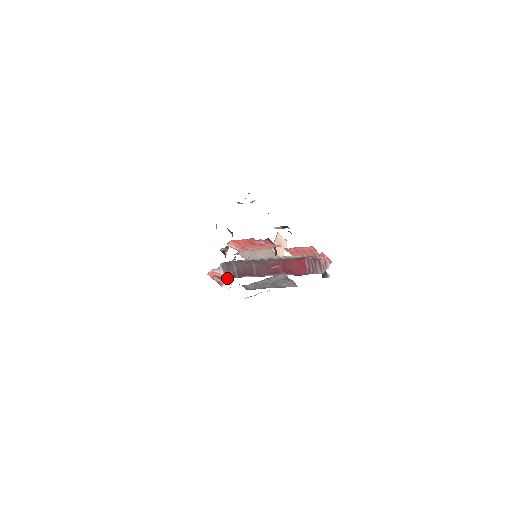
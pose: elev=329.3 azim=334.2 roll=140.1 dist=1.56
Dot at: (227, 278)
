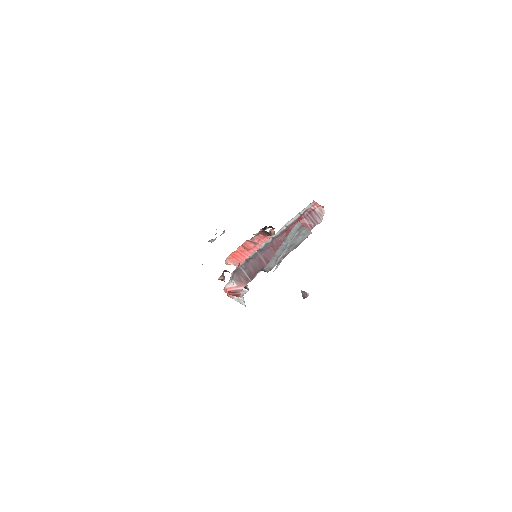
Dot at: (241, 288)
